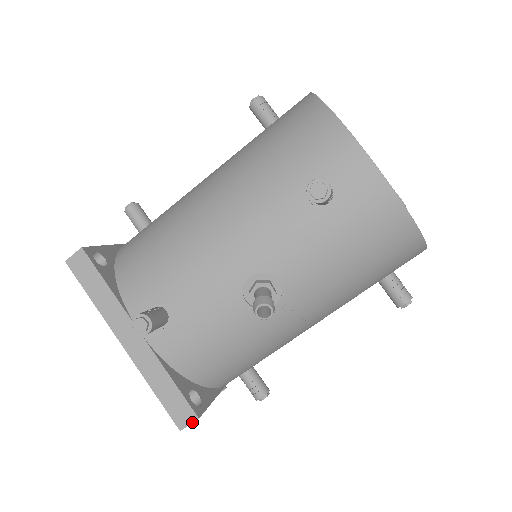
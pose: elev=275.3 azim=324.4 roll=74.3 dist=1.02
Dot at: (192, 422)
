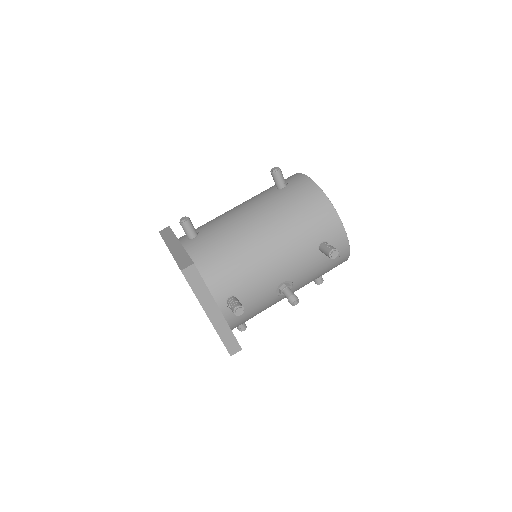
Dot at: (238, 351)
